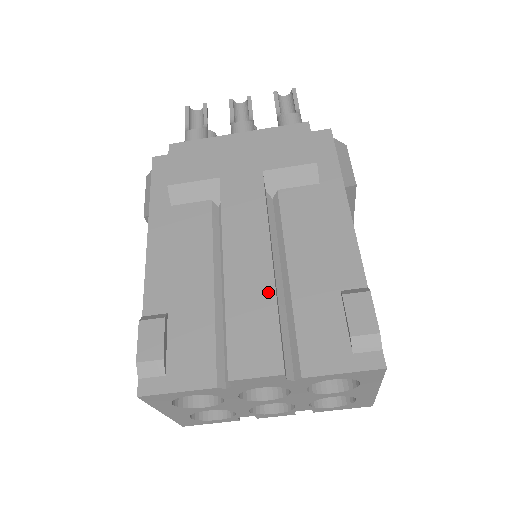
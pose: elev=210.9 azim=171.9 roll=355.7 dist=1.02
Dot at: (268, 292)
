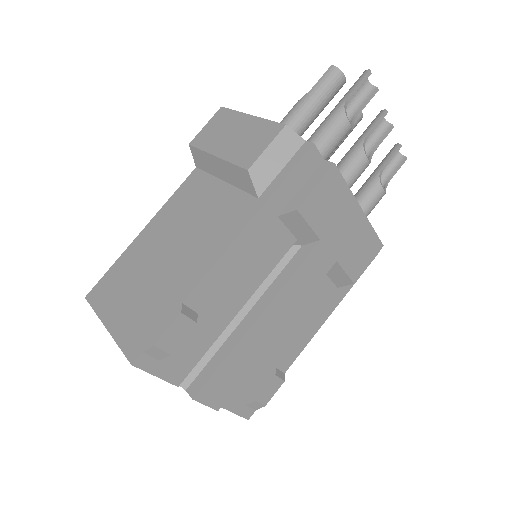
Dot at: (257, 356)
